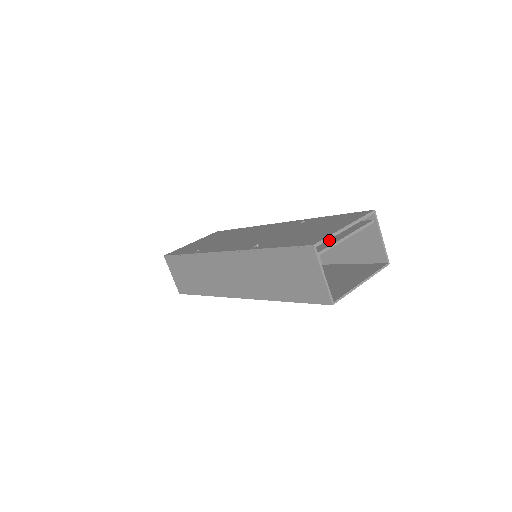
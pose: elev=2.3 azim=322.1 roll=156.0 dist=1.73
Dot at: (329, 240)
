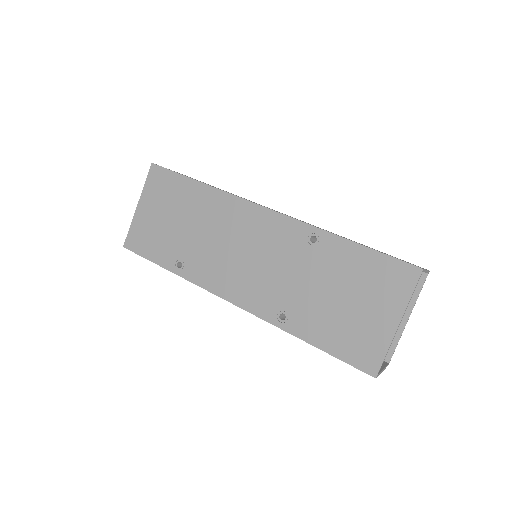
Dot at: occluded
